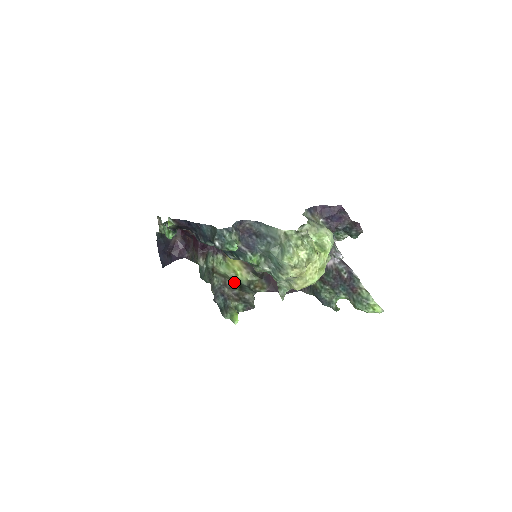
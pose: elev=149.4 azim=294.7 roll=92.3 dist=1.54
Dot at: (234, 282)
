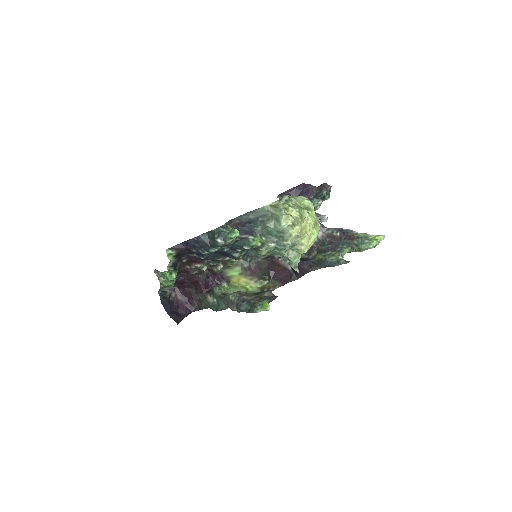
Dot at: occluded
